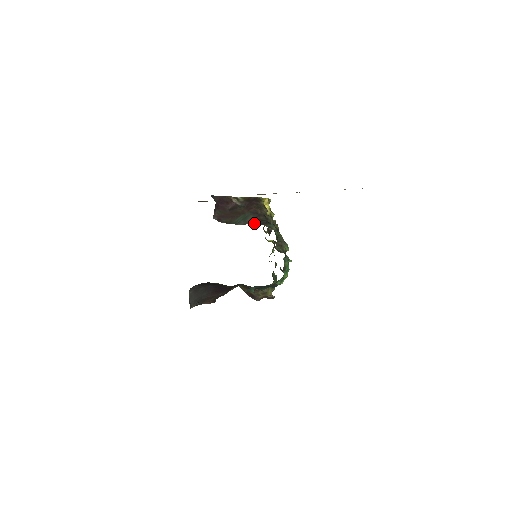
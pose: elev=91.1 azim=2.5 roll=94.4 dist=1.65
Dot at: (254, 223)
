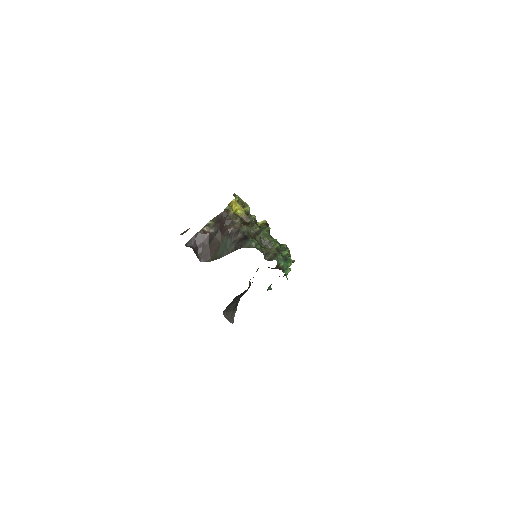
Dot at: (234, 250)
